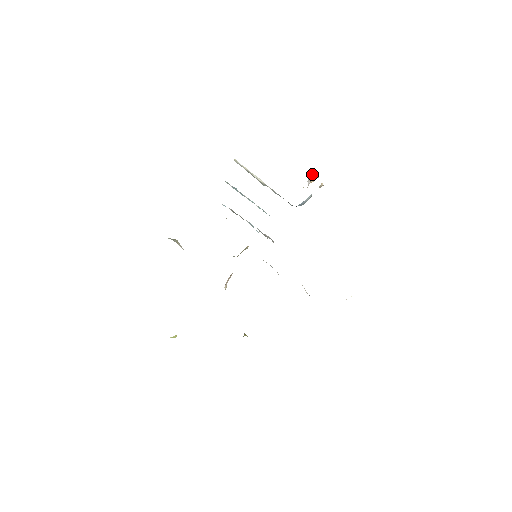
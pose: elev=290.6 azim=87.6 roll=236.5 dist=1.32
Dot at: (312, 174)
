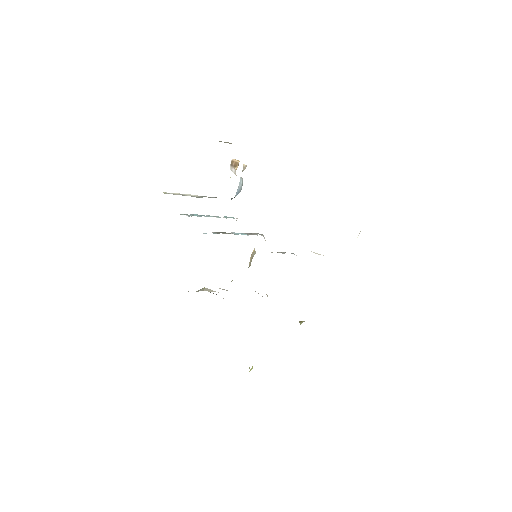
Dot at: occluded
